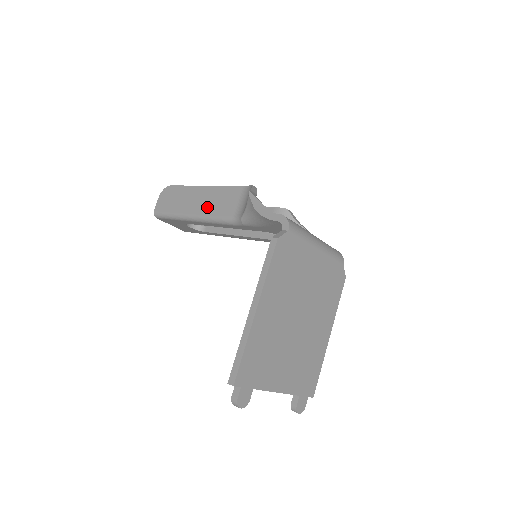
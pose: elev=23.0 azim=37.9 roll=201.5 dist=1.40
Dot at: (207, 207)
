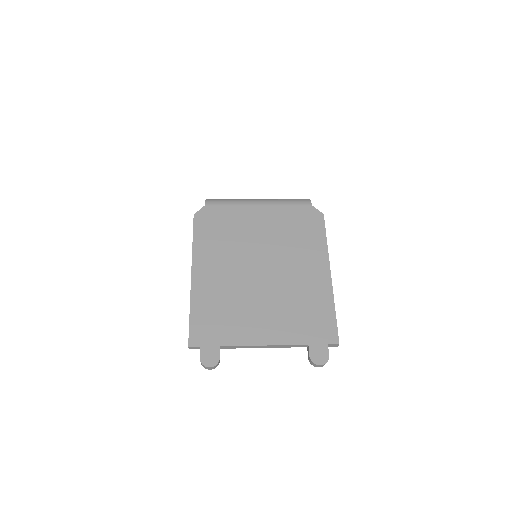
Dot at: occluded
